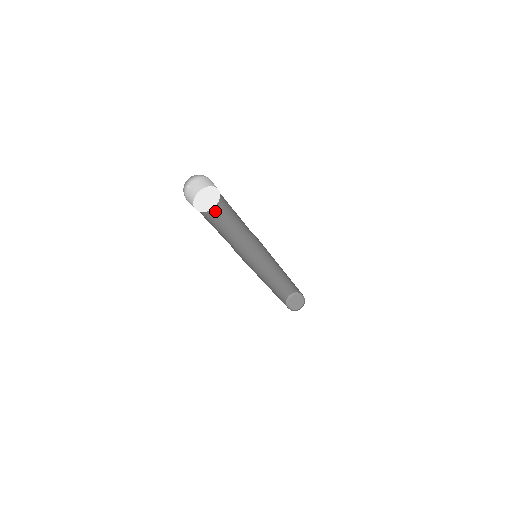
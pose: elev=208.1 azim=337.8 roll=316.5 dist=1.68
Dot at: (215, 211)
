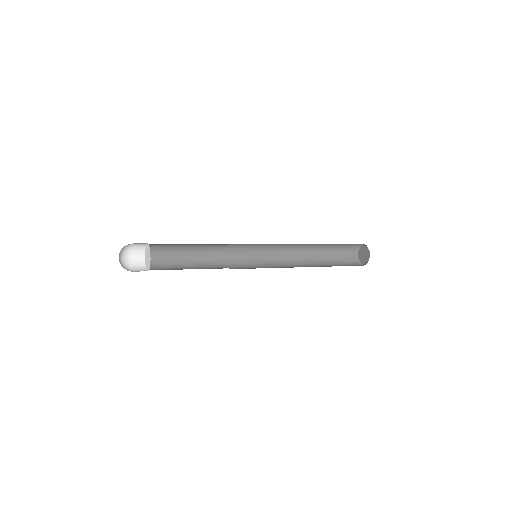
Dot at: (177, 258)
